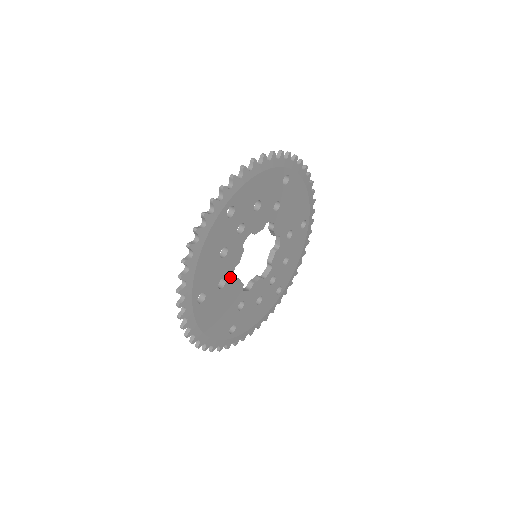
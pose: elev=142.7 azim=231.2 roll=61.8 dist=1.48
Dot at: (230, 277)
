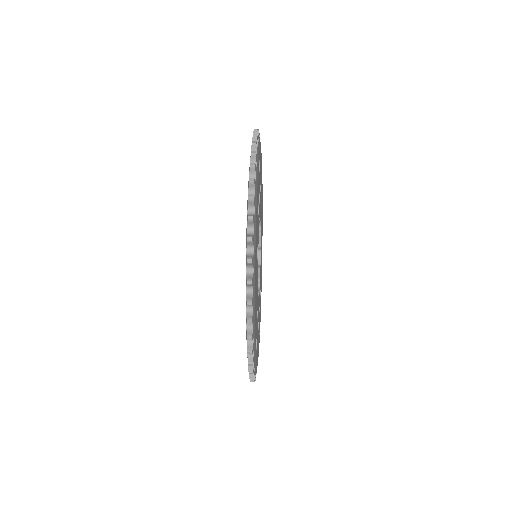
Dot at: occluded
